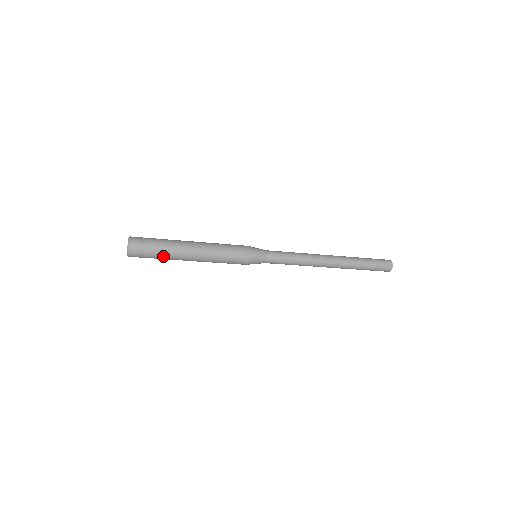
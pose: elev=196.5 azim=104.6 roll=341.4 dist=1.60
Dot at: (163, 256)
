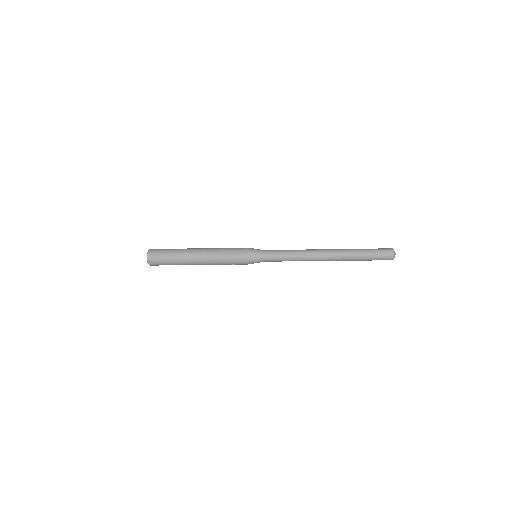
Dot at: (175, 263)
